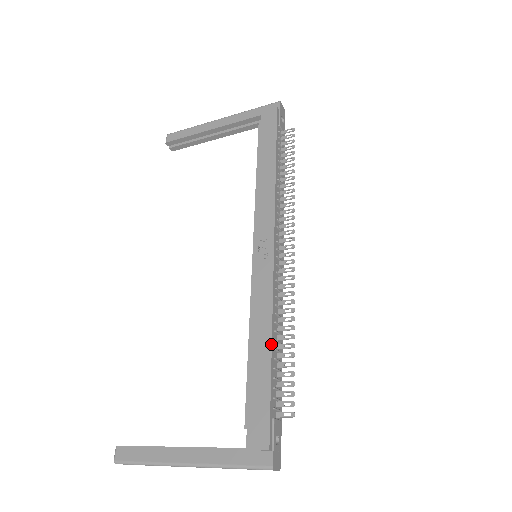
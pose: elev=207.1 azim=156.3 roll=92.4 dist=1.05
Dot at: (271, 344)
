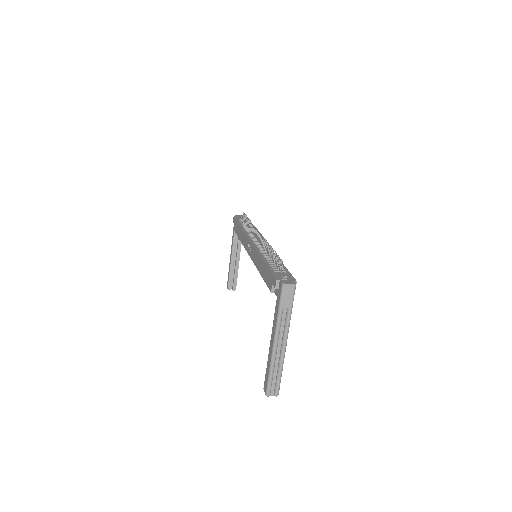
Dot at: (262, 259)
